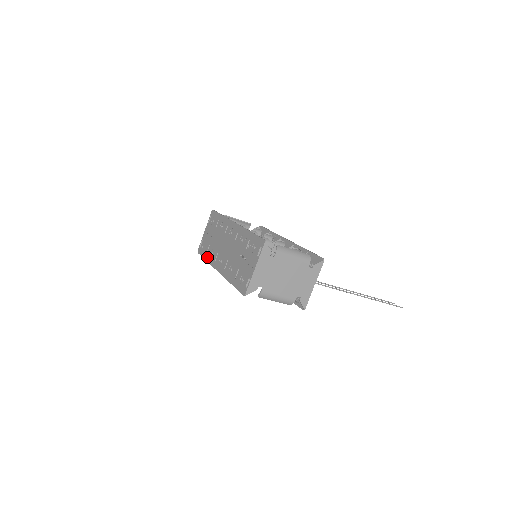
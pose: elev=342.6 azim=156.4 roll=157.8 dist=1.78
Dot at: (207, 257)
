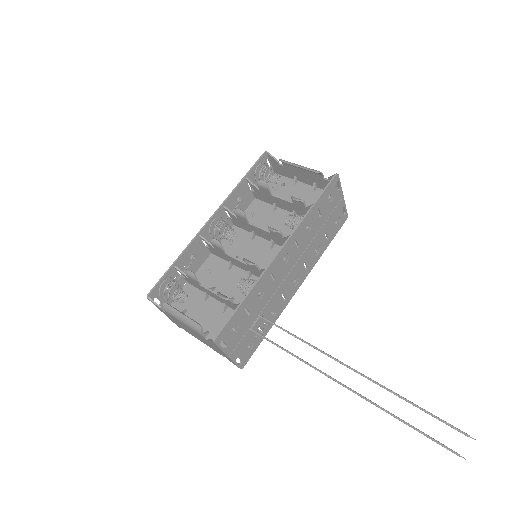
Dot at: occluded
